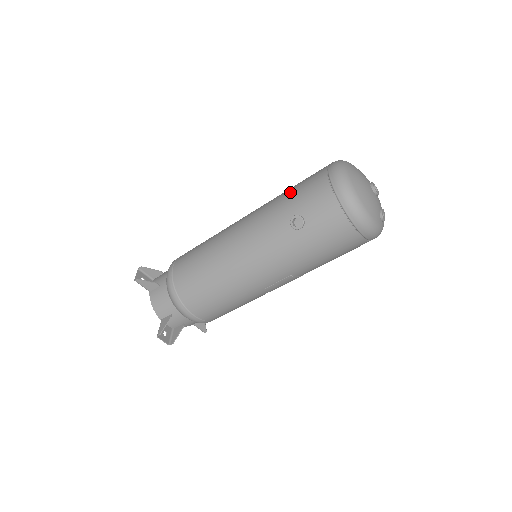
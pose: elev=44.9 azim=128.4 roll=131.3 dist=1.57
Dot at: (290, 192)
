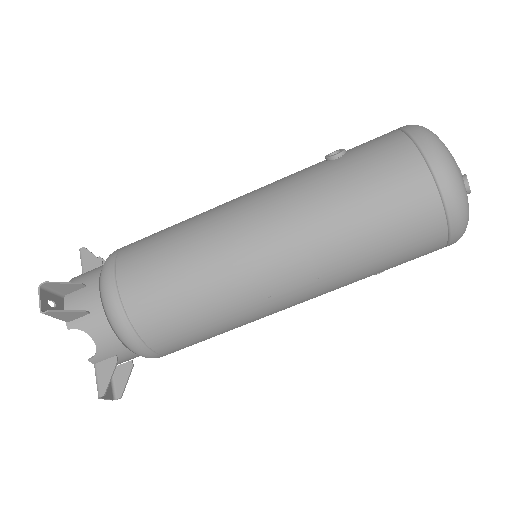
Dot at: occluded
